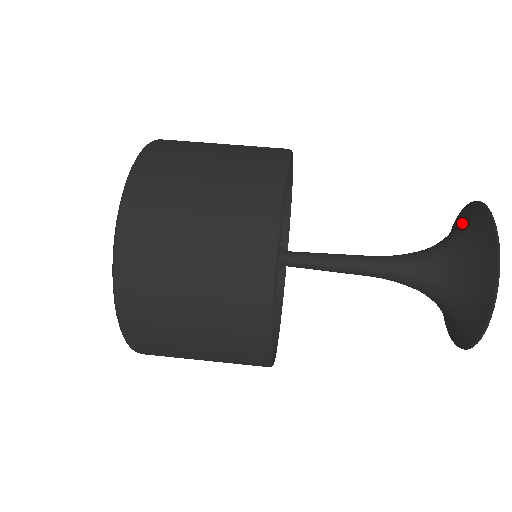
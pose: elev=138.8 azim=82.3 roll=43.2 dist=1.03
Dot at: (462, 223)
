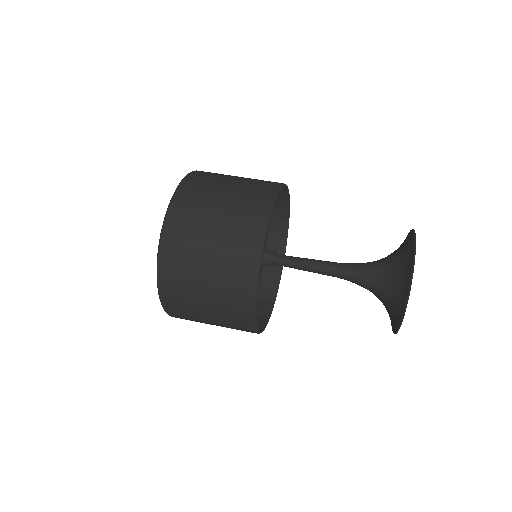
Dot at: (403, 259)
